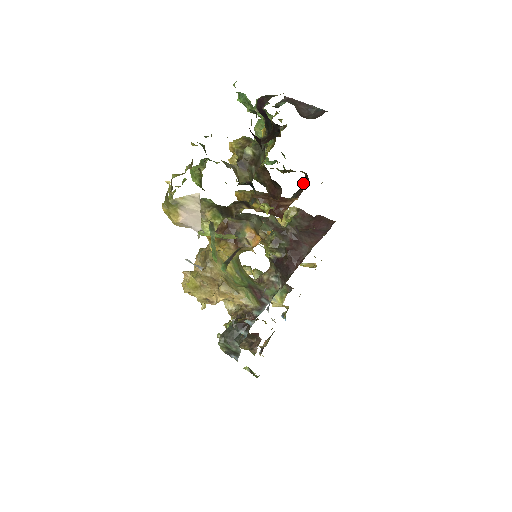
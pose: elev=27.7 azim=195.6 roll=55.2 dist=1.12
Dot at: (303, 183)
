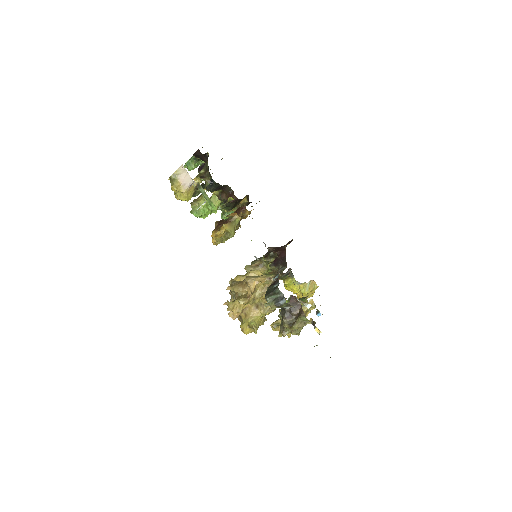
Dot at: occluded
